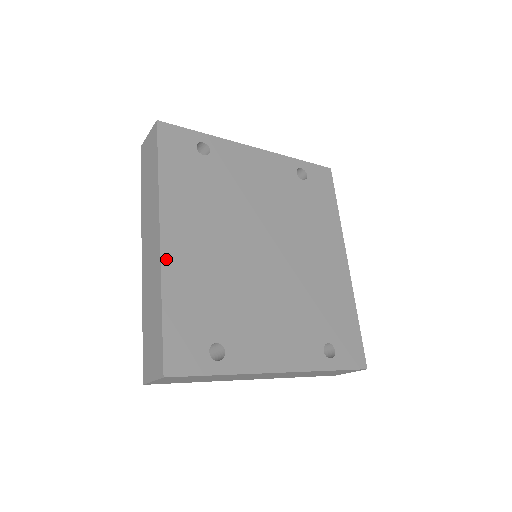
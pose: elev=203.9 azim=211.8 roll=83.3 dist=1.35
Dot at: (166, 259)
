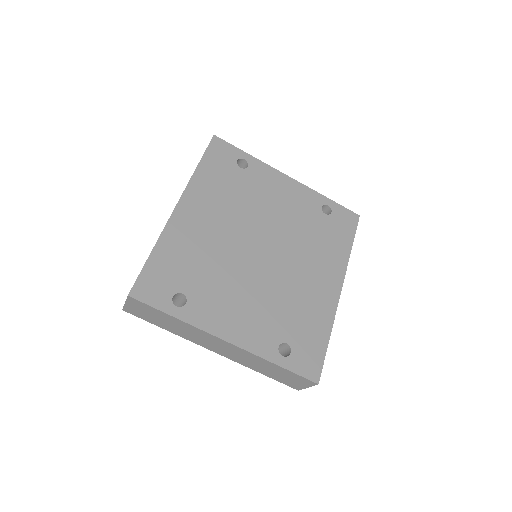
Dot at: (172, 222)
